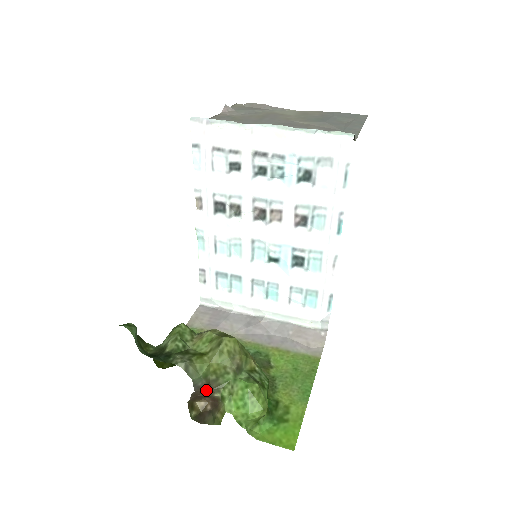
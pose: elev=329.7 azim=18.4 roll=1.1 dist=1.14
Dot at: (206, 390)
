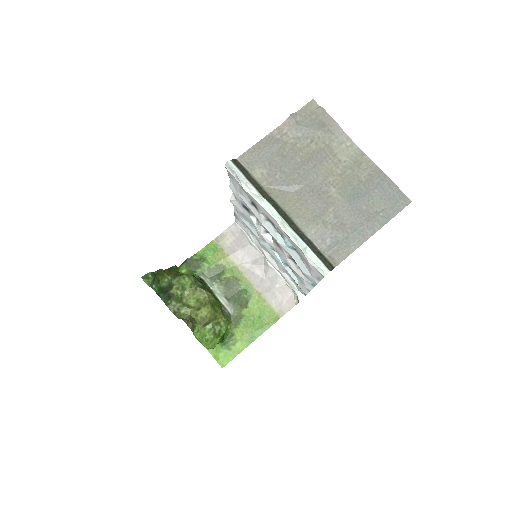
Dot at: occluded
